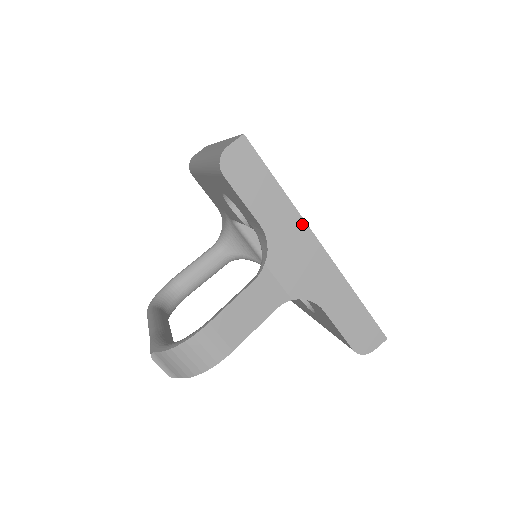
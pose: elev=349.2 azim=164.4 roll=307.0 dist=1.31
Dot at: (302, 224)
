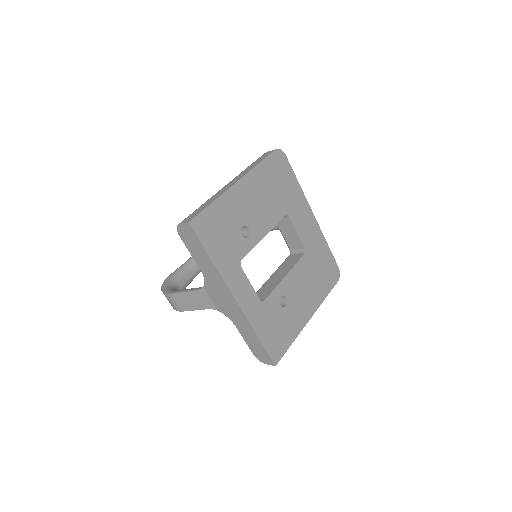
Dot at: (223, 283)
